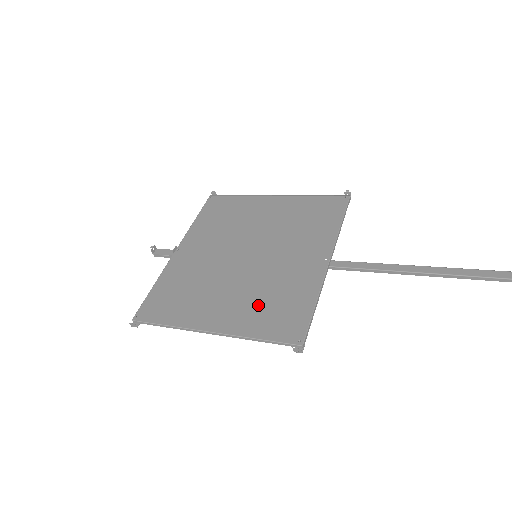
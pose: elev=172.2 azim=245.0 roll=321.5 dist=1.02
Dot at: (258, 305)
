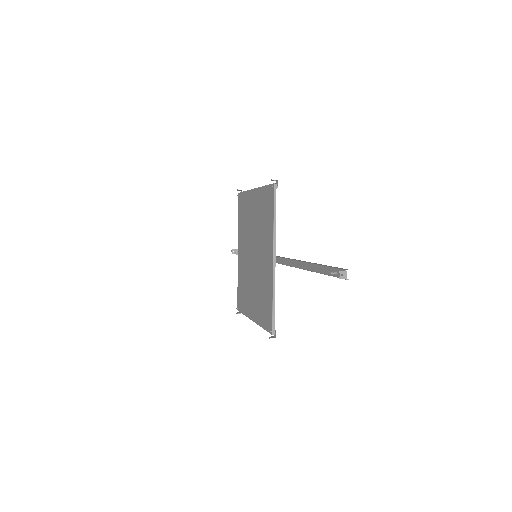
Dot at: (260, 302)
